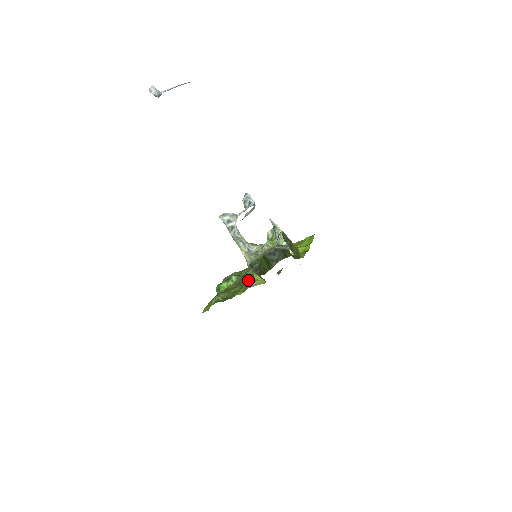
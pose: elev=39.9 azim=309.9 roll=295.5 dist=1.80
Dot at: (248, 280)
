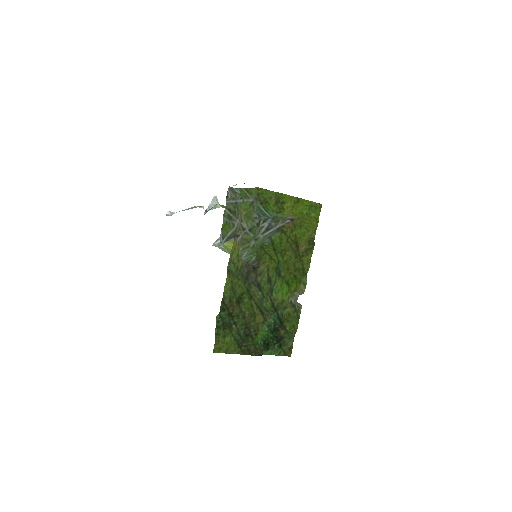
Dot at: (242, 273)
